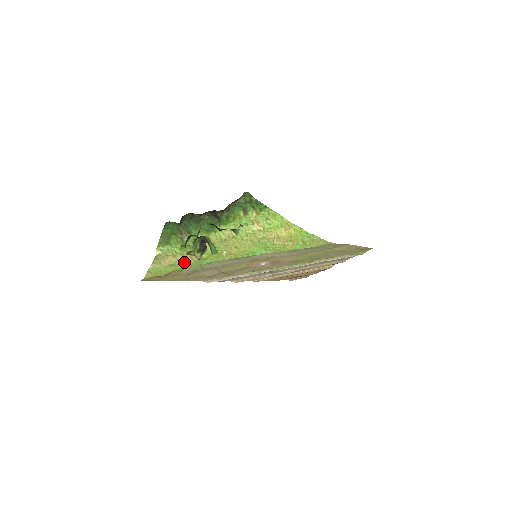
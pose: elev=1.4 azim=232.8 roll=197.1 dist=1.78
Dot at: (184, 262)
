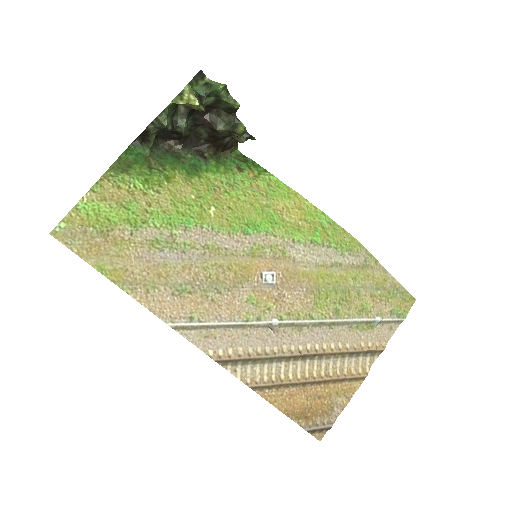
Dot at: (144, 208)
